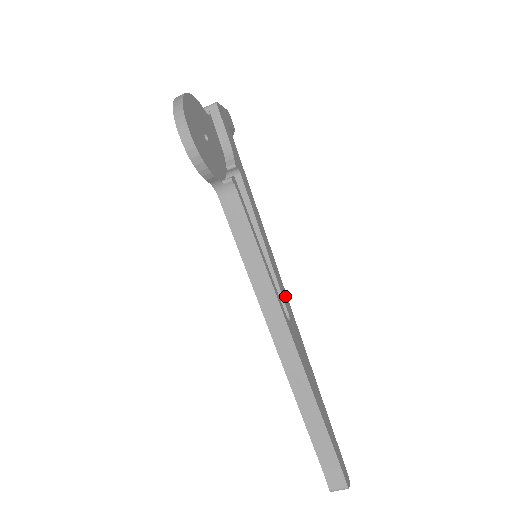
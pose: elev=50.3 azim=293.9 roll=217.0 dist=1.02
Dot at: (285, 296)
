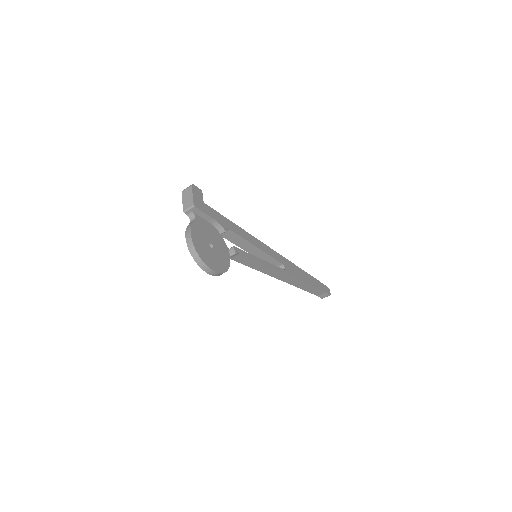
Dot at: (276, 255)
